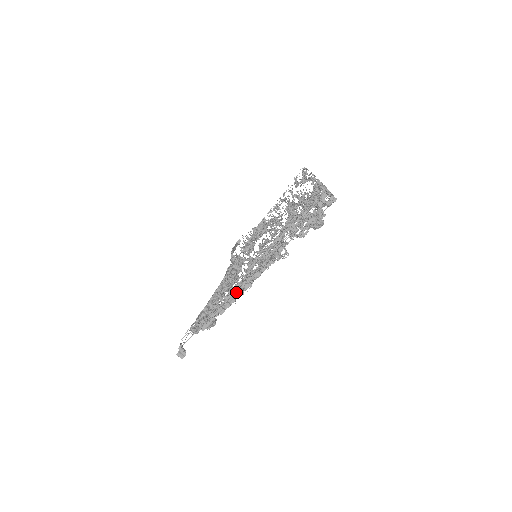
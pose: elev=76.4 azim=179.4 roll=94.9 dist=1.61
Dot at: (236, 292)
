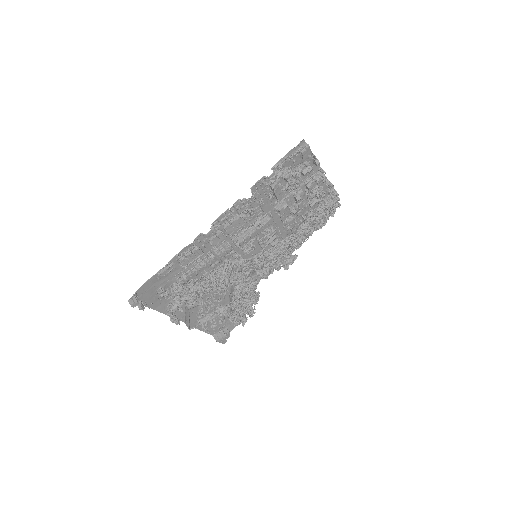
Dot at: (211, 259)
